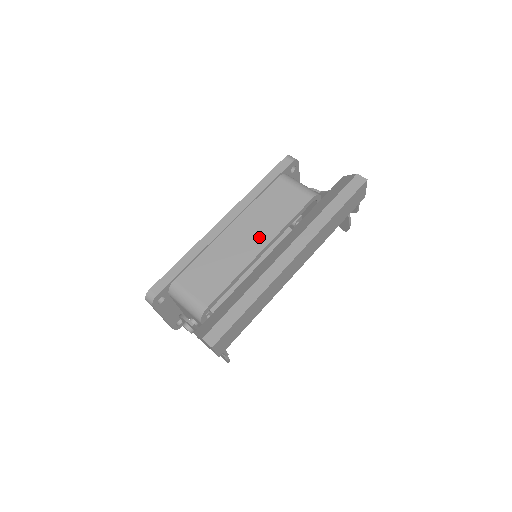
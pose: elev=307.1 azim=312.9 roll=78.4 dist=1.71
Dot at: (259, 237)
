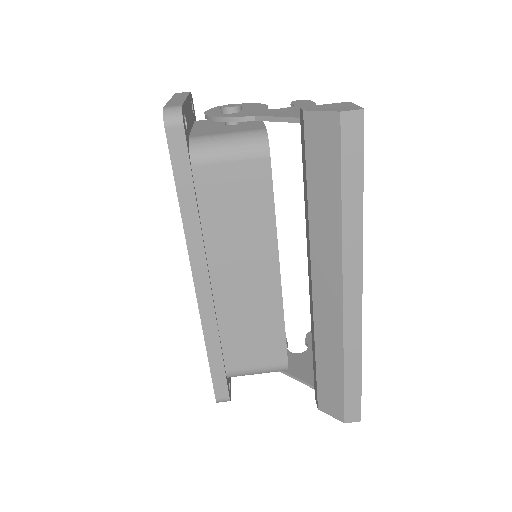
Dot at: (260, 264)
